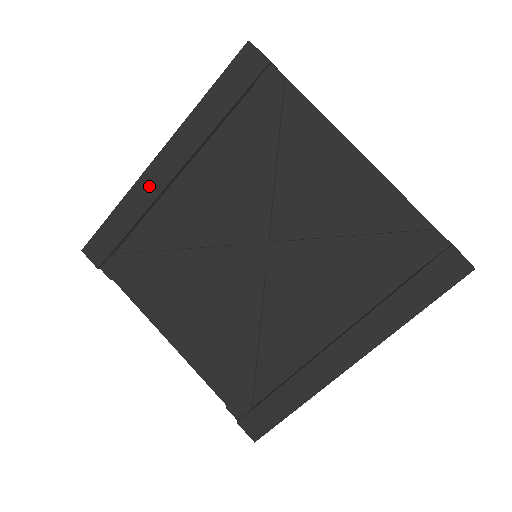
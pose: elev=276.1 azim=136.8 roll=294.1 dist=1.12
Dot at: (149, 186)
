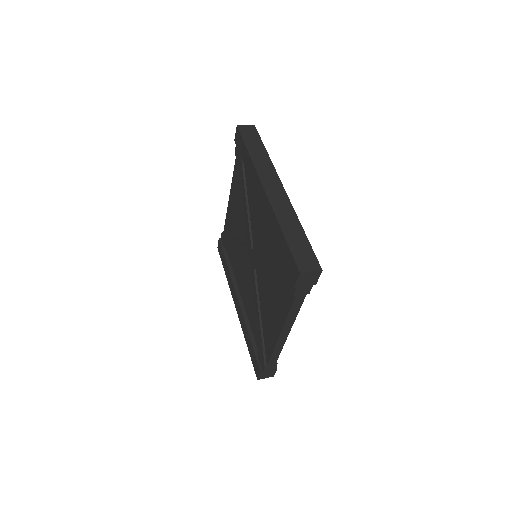
Dot at: (256, 183)
